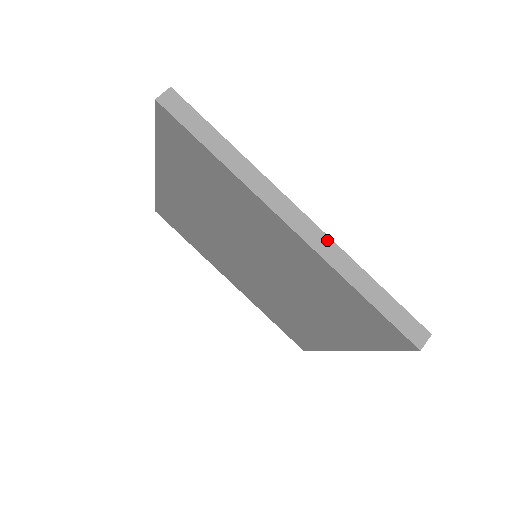
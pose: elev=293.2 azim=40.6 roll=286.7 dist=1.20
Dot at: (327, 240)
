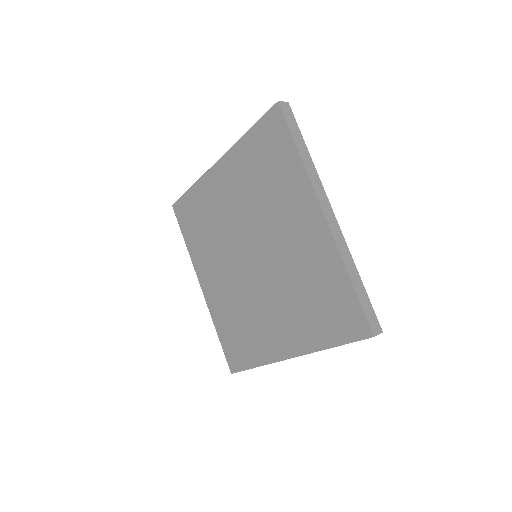
Dot at: occluded
